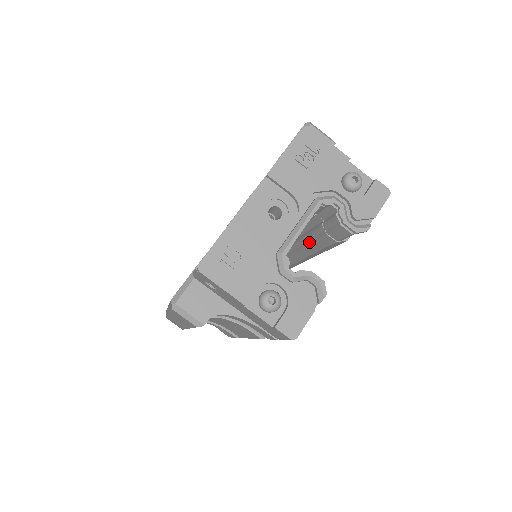
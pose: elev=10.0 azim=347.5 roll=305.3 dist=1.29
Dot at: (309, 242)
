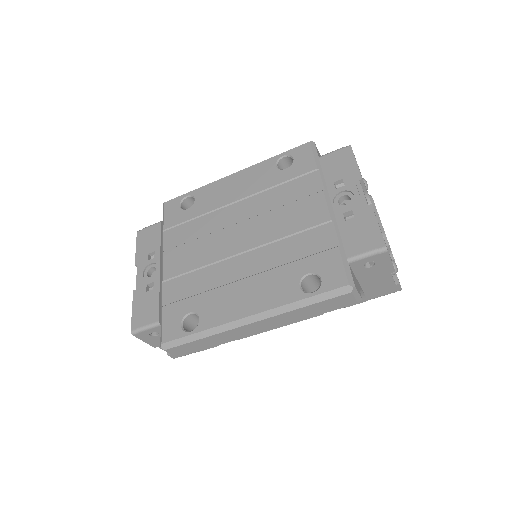
Dot at: occluded
